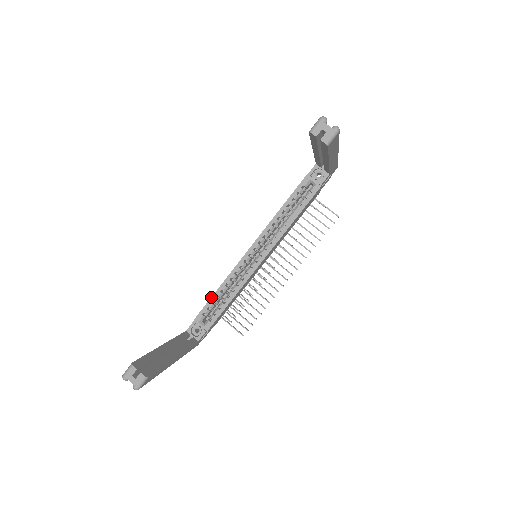
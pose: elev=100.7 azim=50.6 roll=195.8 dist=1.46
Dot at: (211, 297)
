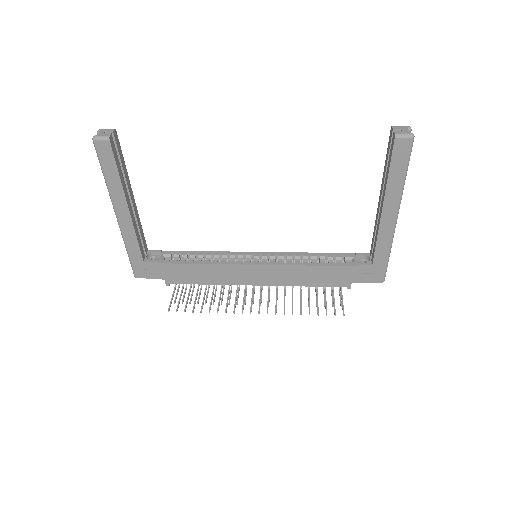
Dot at: (193, 251)
